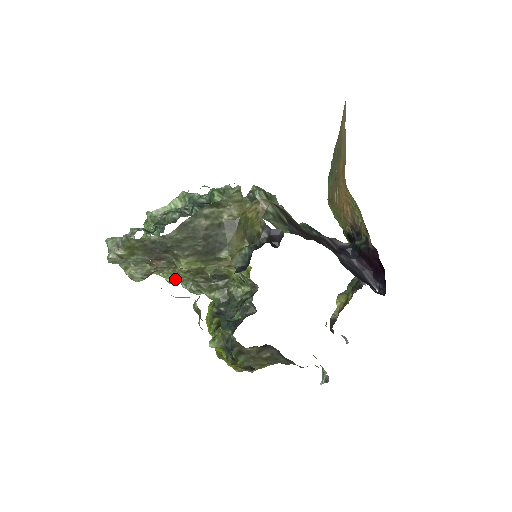
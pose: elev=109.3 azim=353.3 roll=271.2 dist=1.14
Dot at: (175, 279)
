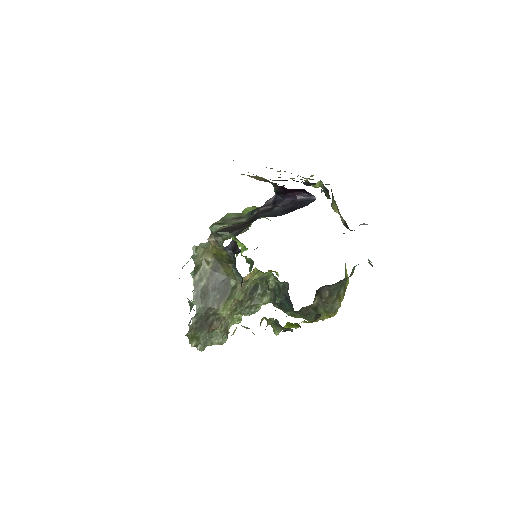
Dot at: (239, 318)
